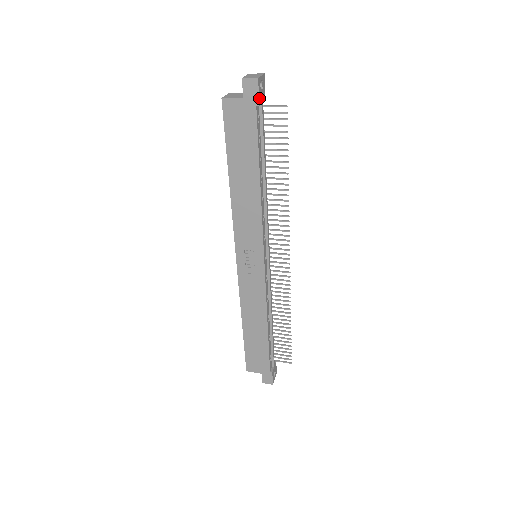
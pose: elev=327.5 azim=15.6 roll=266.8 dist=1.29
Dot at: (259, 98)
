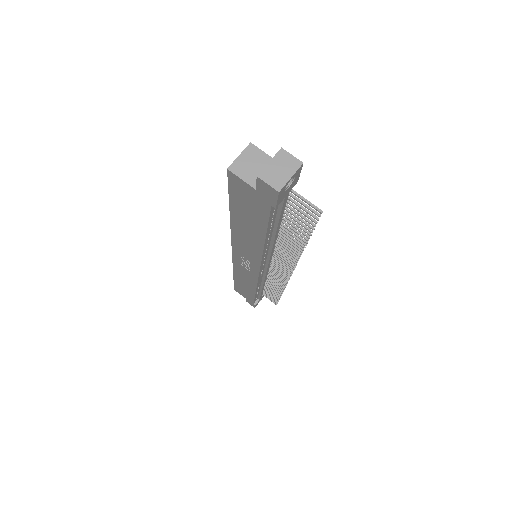
Dot at: (277, 203)
